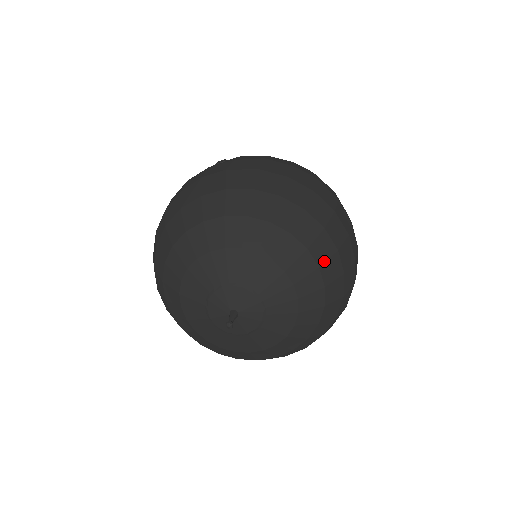
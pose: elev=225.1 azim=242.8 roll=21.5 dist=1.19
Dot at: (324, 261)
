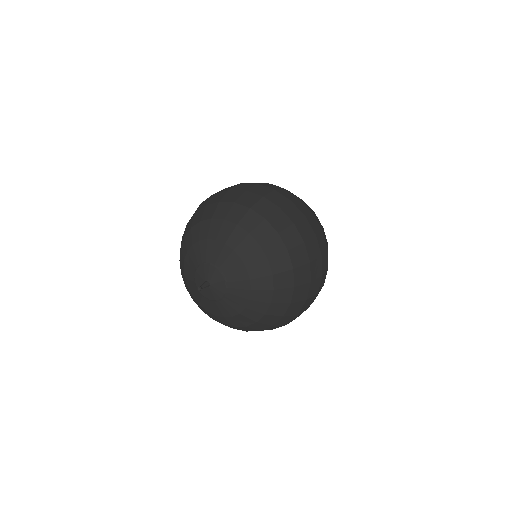
Dot at: (265, 241)
